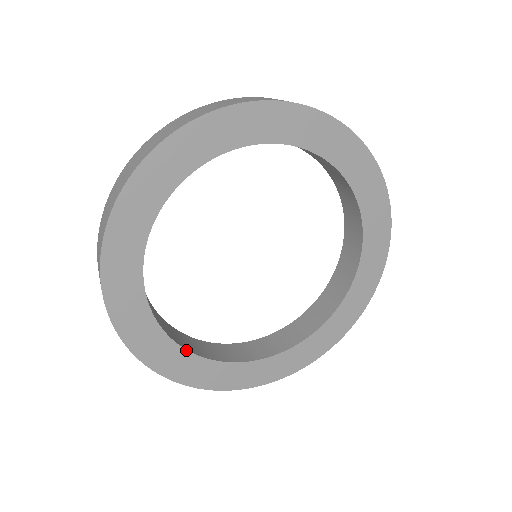
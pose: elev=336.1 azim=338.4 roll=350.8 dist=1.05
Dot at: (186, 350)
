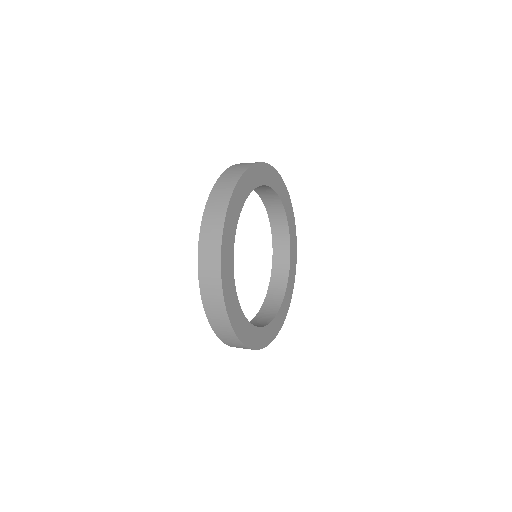
Dot at: (237, 296)
